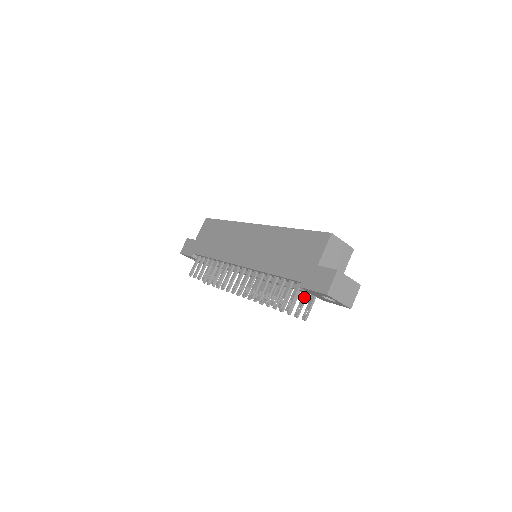
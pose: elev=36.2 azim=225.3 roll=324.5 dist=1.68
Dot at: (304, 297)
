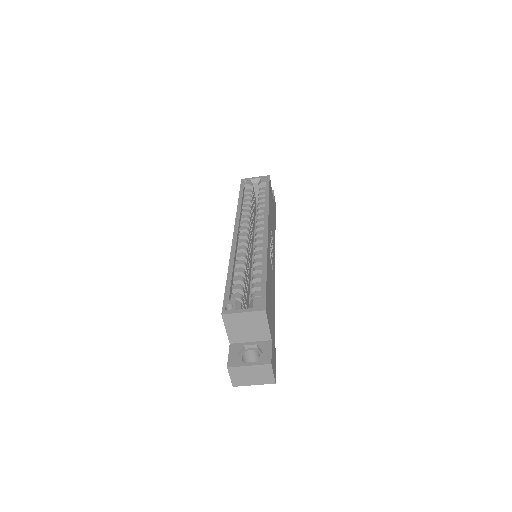
Dot at: occluded
